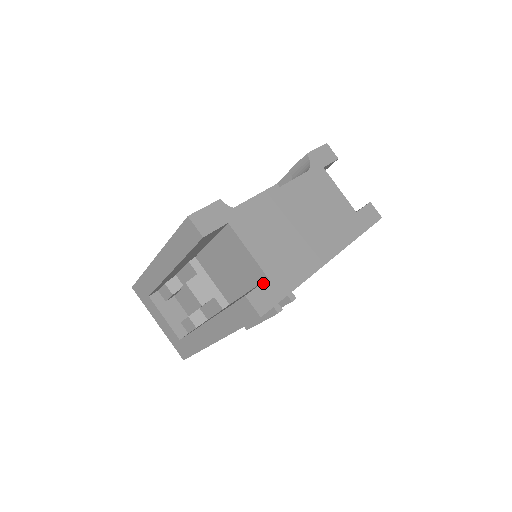
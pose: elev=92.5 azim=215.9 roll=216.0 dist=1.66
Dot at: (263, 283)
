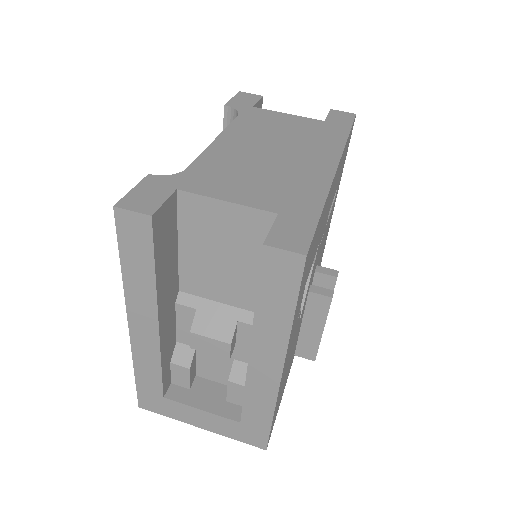
Dot at: (276, 221)
